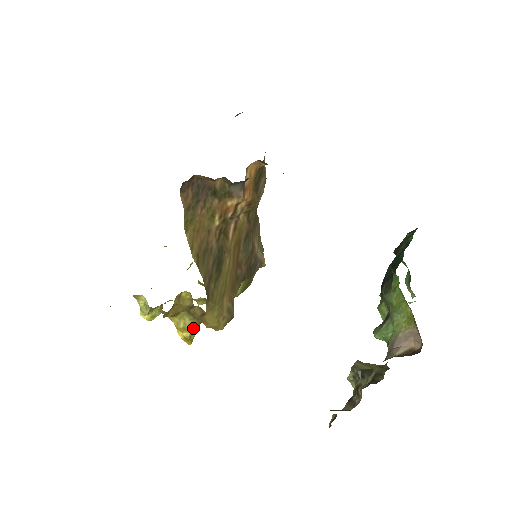
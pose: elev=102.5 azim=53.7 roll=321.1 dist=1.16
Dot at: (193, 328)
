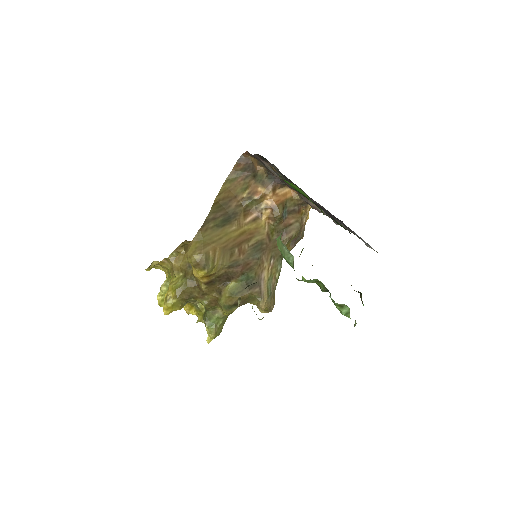
Dot at: (177, 288)
